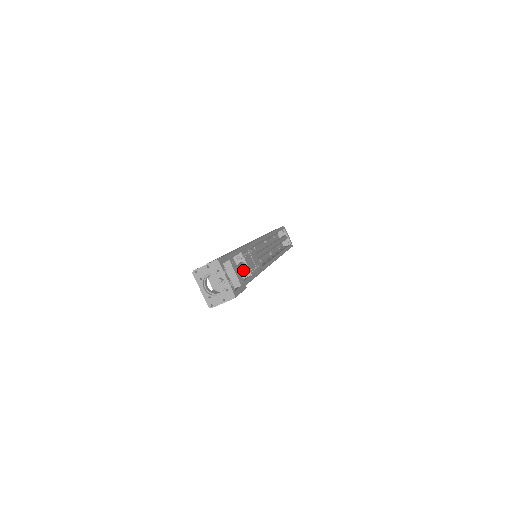
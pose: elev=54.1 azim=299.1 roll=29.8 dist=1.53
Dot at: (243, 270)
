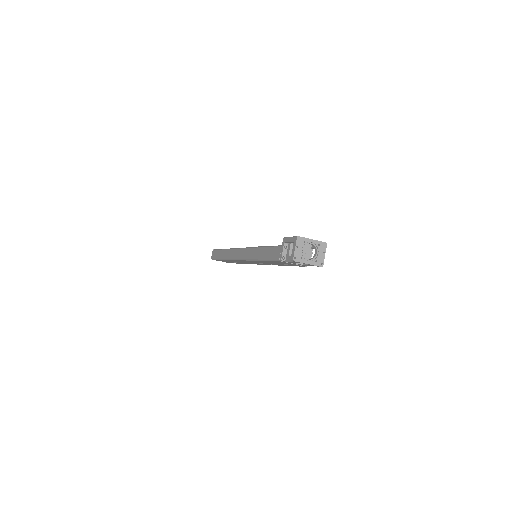
Dot at: occluded
